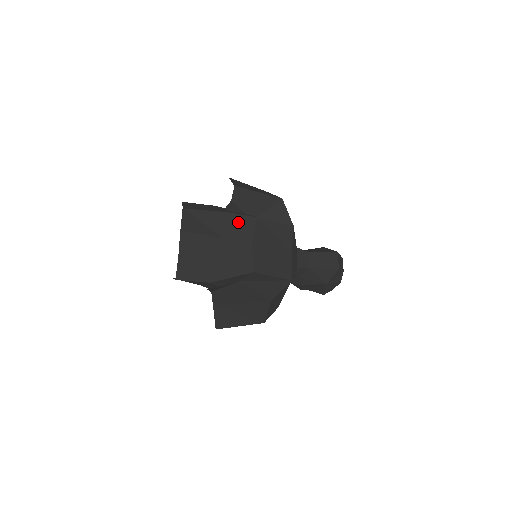
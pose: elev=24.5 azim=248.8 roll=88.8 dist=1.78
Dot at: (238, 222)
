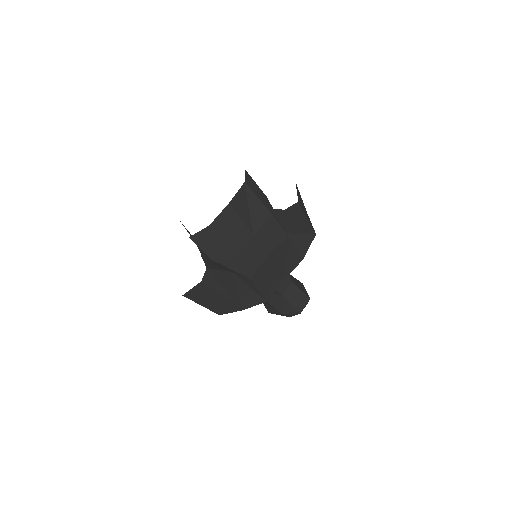
Dot at: (273, 229)
